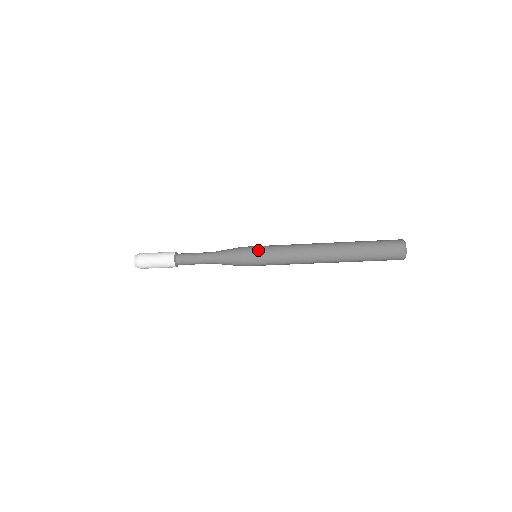
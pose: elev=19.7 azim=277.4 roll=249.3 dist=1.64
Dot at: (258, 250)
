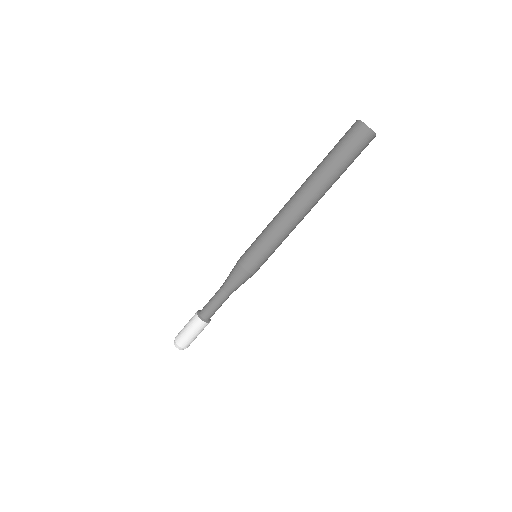
Dot at: occluded
